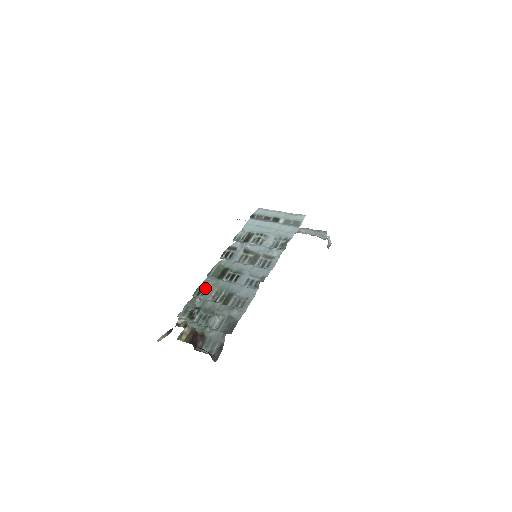
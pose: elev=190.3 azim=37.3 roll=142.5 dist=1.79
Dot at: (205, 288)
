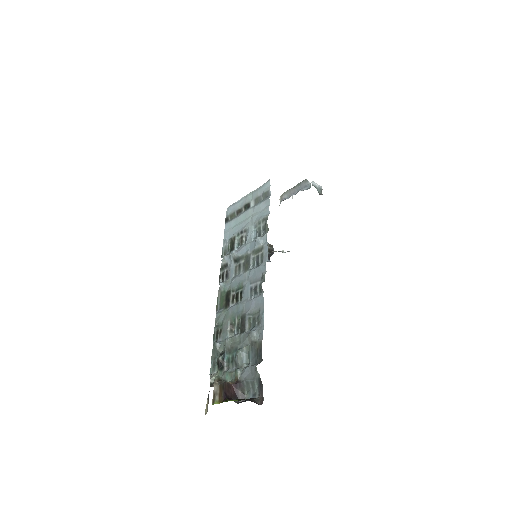
Dot at: (220, 327)
